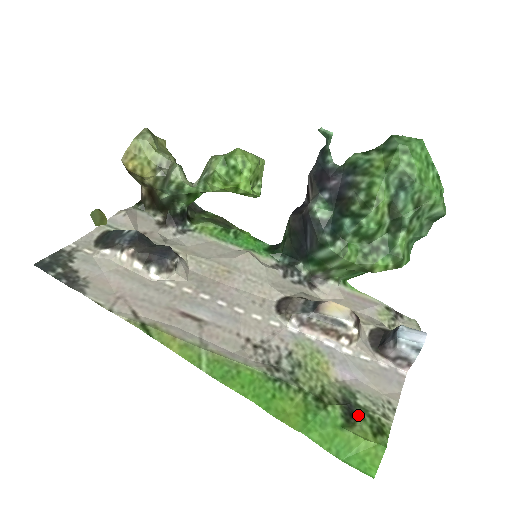
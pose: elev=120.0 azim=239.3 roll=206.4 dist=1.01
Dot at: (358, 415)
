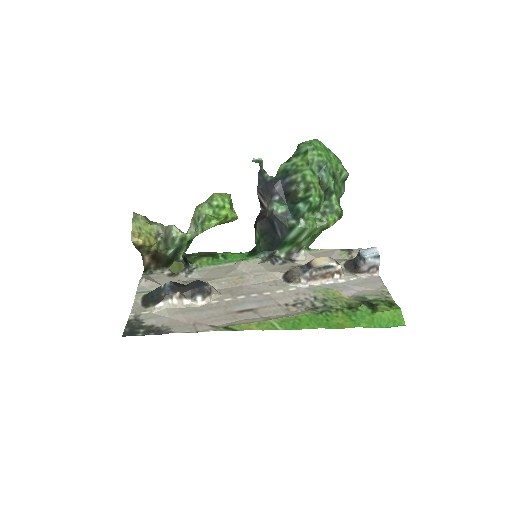
Dot at: (375, 304)
